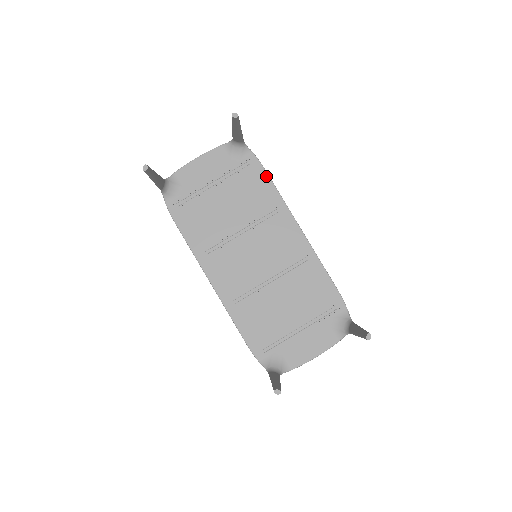
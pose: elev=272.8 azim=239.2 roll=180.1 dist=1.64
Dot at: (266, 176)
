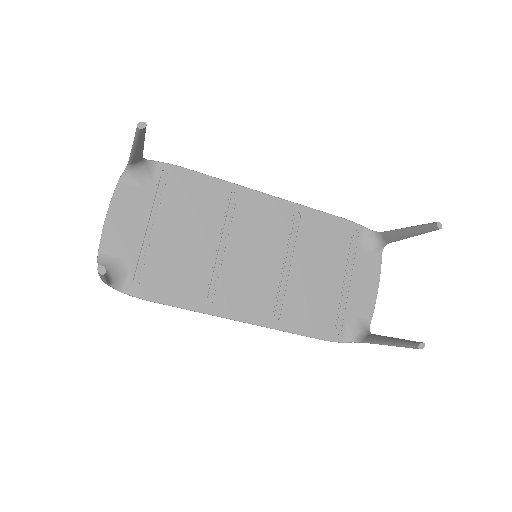
Dot at: (192, 173)
